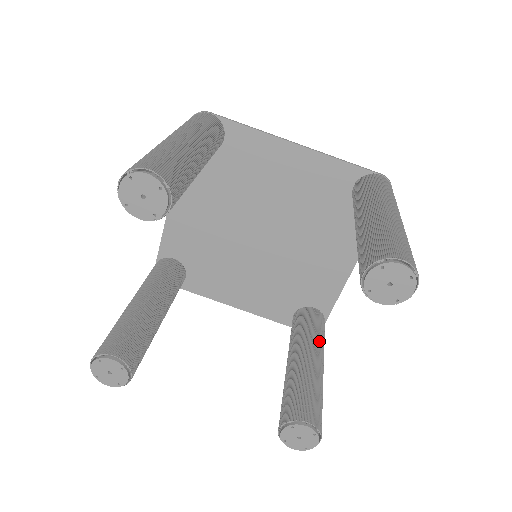
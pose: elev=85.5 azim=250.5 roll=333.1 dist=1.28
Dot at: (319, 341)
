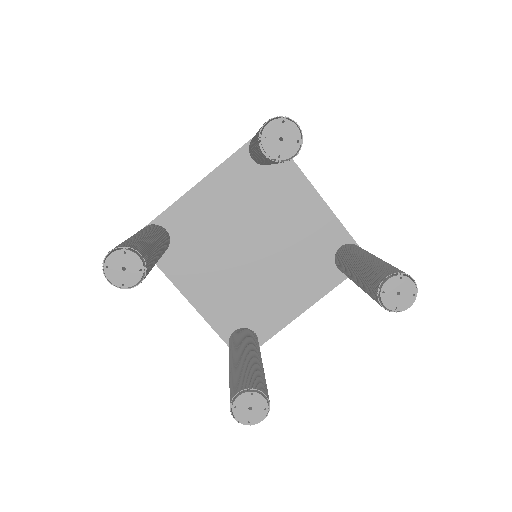
Dot at: occluded
